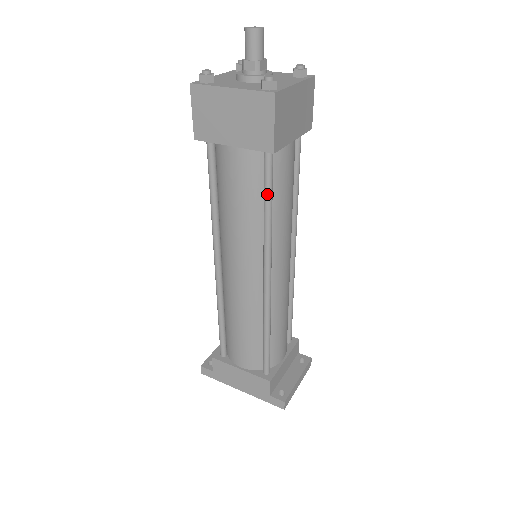
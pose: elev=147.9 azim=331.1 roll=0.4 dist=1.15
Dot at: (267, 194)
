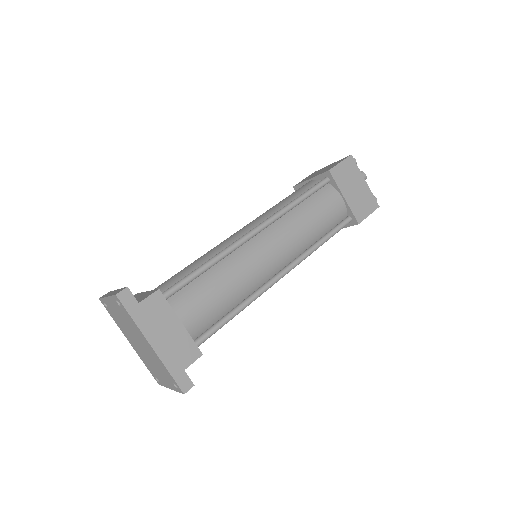
Dot at: (333, 234)
